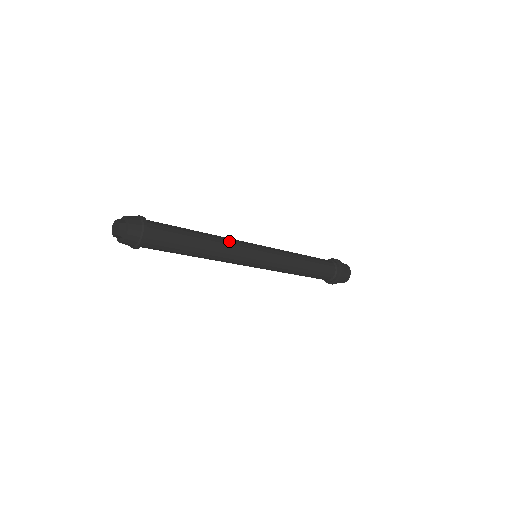
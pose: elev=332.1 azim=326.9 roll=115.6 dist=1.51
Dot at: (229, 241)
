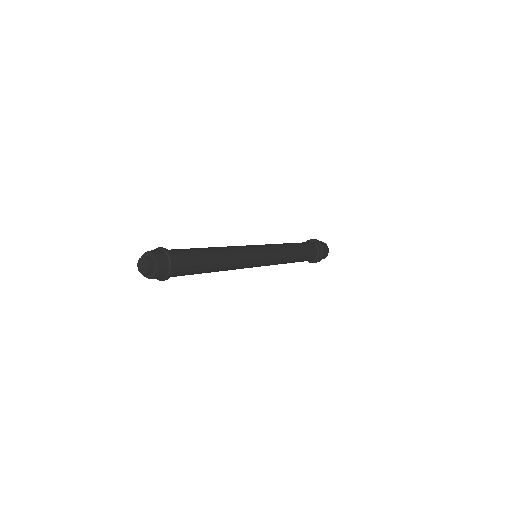
Dot at: (239, 258)
